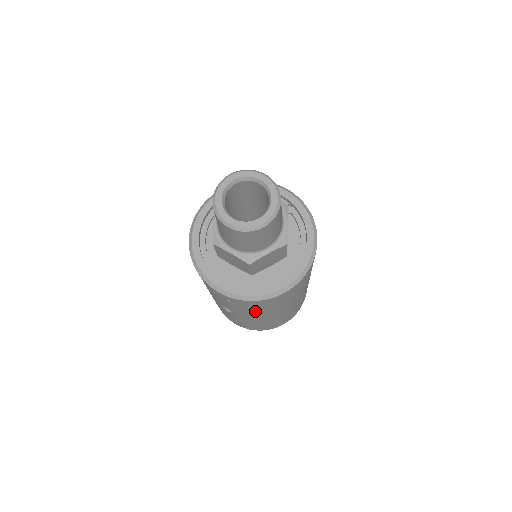
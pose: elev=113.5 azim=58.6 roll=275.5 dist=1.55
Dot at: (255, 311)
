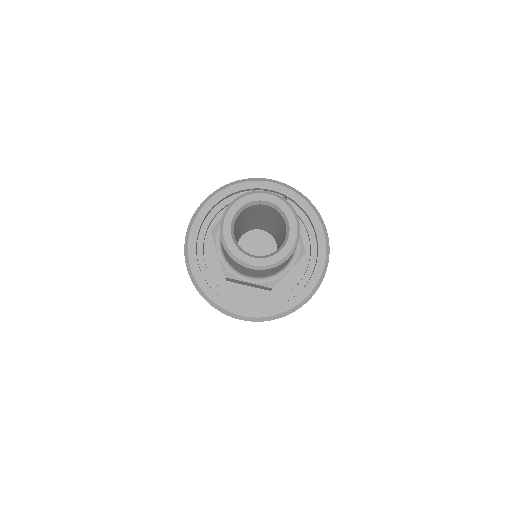
Dot at: occluded
